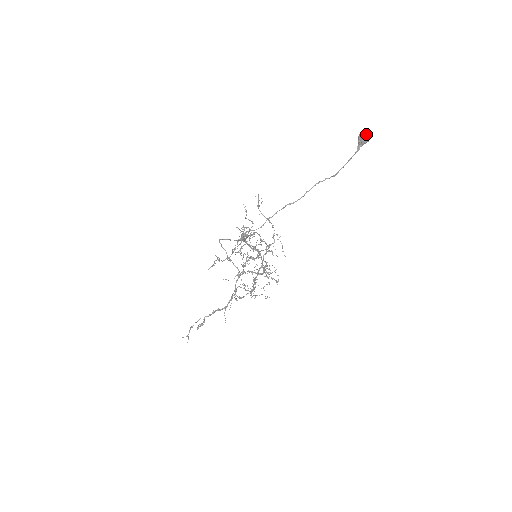
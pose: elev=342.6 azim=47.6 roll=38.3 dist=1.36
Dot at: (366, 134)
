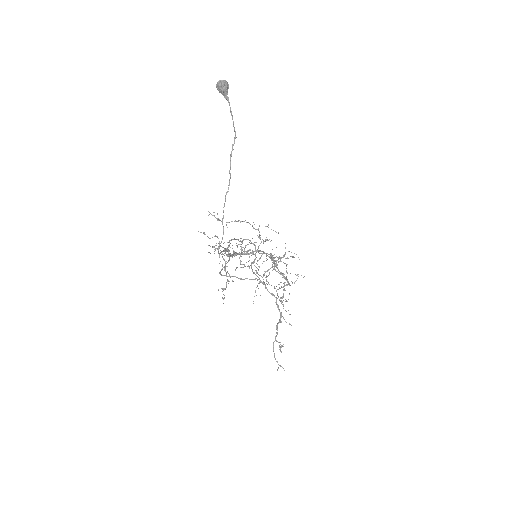
Dot at: (220, 82)
